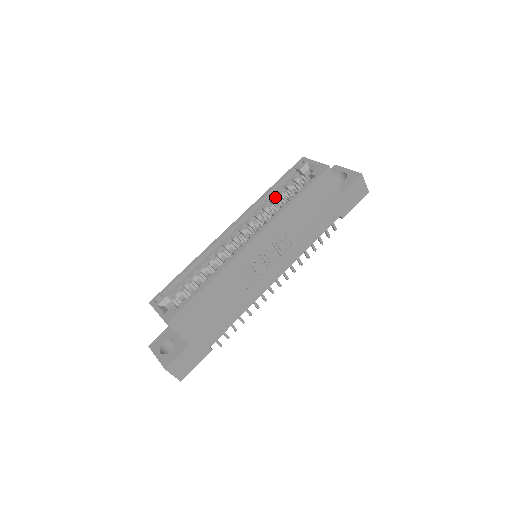
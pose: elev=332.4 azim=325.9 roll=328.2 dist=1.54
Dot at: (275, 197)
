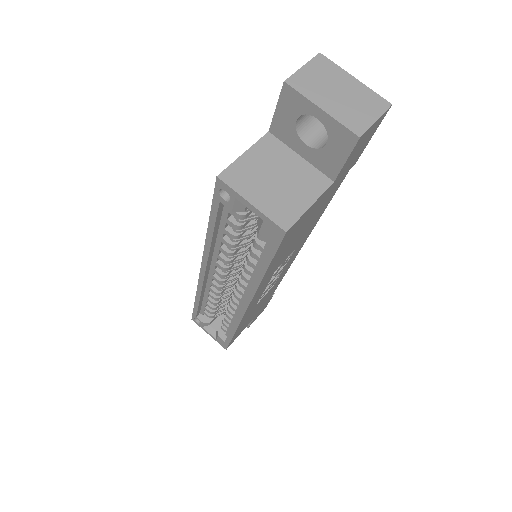
Dot at: (225, 232)
